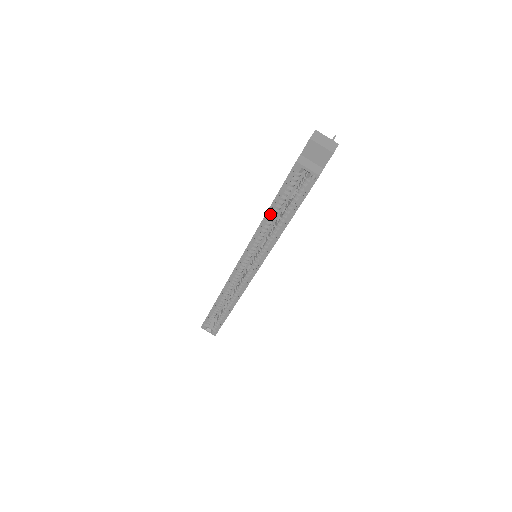
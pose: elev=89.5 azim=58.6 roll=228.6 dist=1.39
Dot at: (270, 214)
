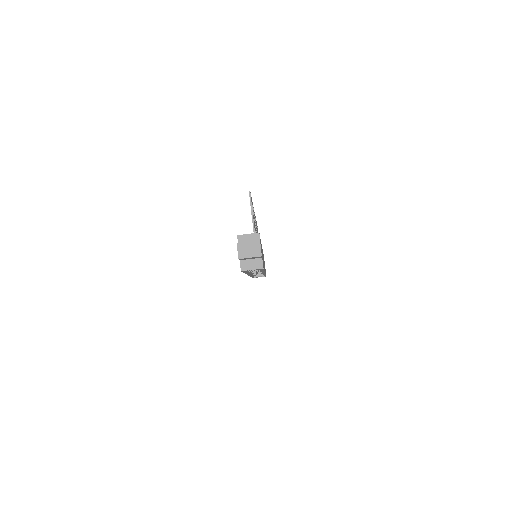
Dot at: occluded
